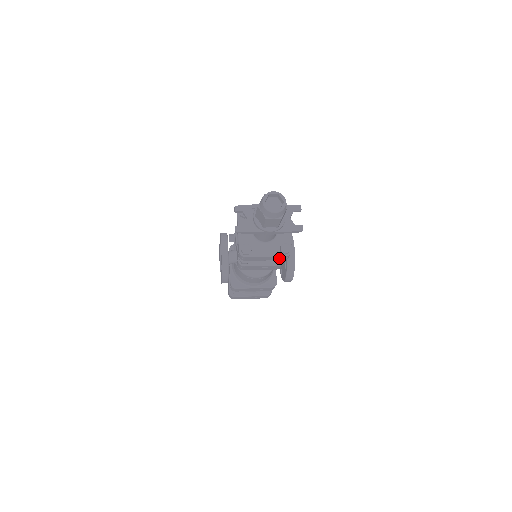
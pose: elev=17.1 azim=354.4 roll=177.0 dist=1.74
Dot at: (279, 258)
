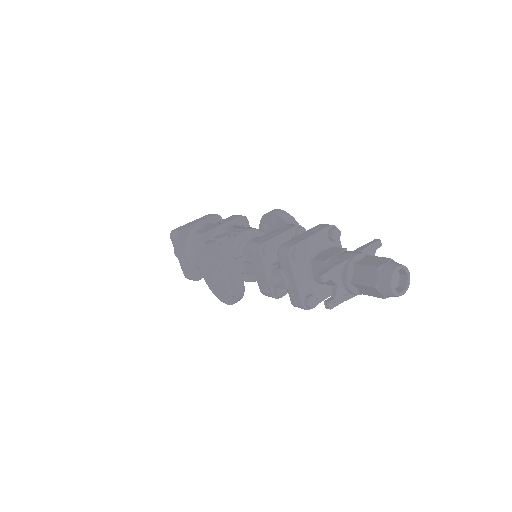
Dot at: occluded
